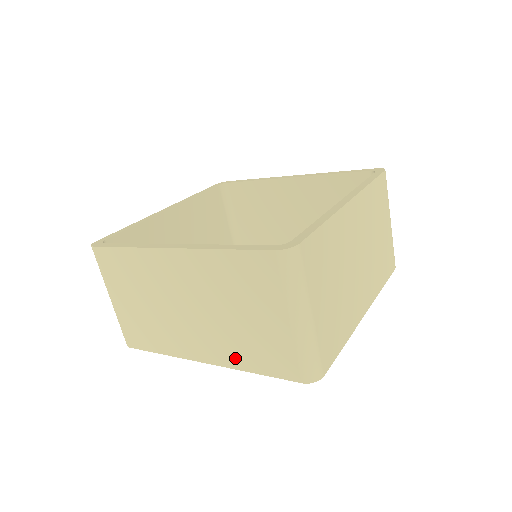
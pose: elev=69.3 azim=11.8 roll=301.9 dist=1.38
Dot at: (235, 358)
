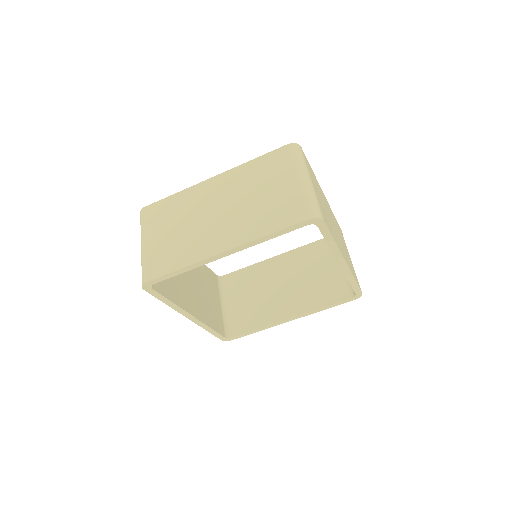
Dot at: (253, 231)
